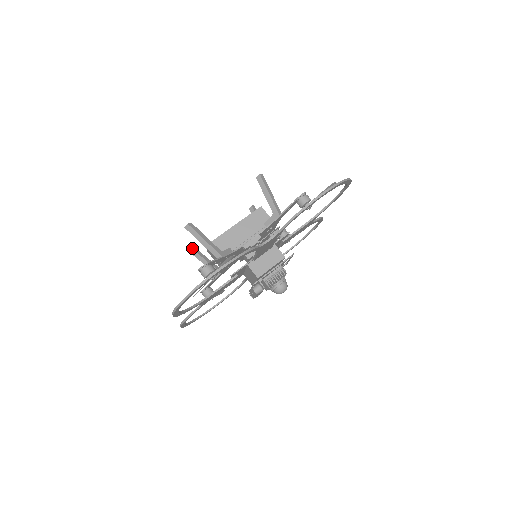
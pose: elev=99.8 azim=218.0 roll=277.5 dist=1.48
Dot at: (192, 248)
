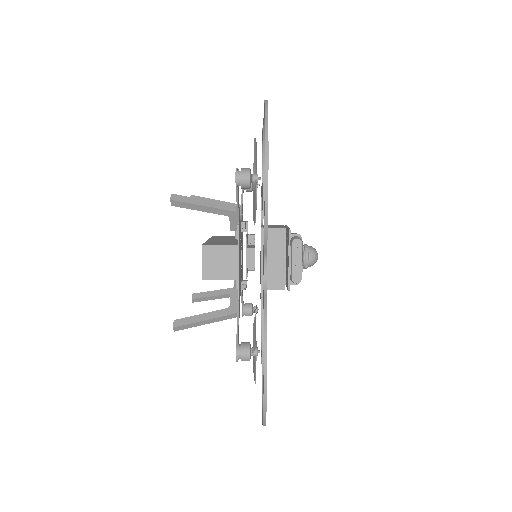
Dot at: (174, 320)
